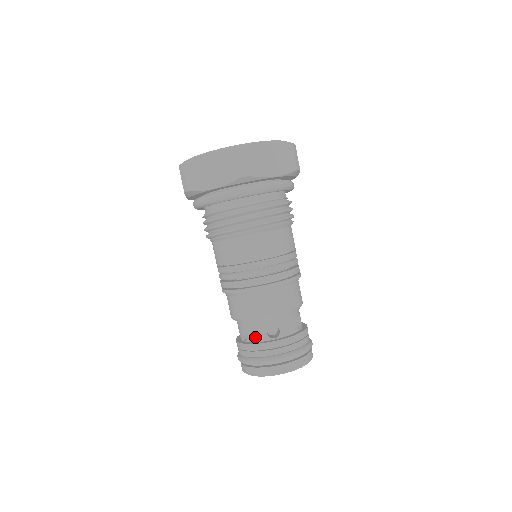
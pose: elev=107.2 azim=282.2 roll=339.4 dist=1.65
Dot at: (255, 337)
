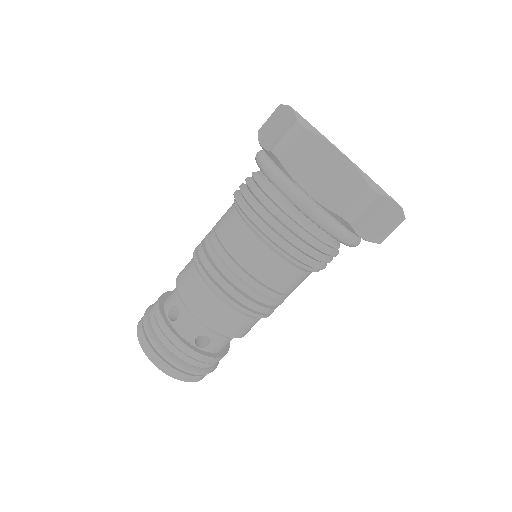
Dot at: (182, 329)
